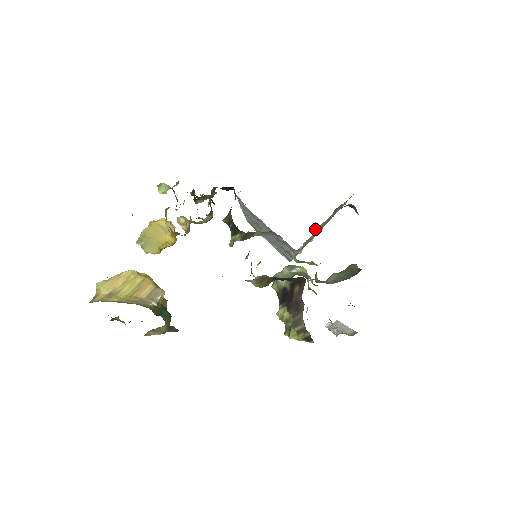
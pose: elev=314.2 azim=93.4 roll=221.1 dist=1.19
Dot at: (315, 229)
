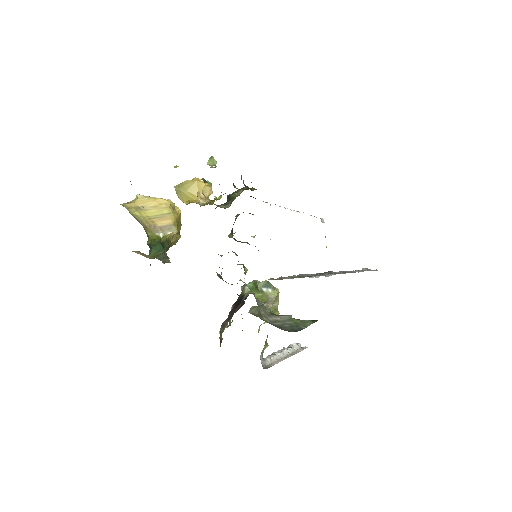
Dot at: occluded
